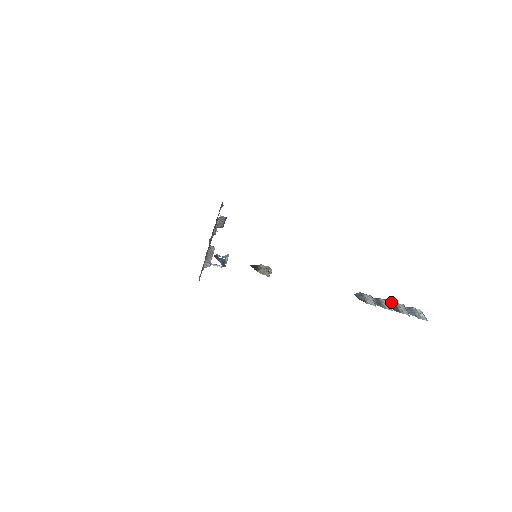
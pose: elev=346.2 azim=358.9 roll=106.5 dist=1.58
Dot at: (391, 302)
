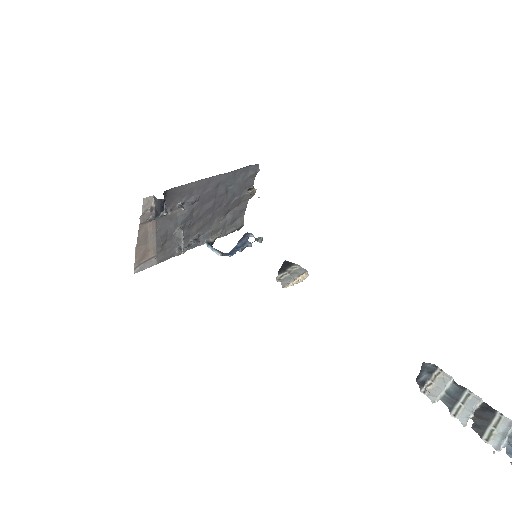
Dot at: (487, 406)
